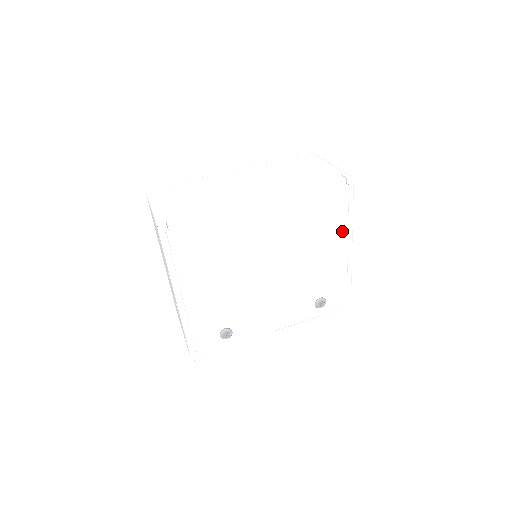
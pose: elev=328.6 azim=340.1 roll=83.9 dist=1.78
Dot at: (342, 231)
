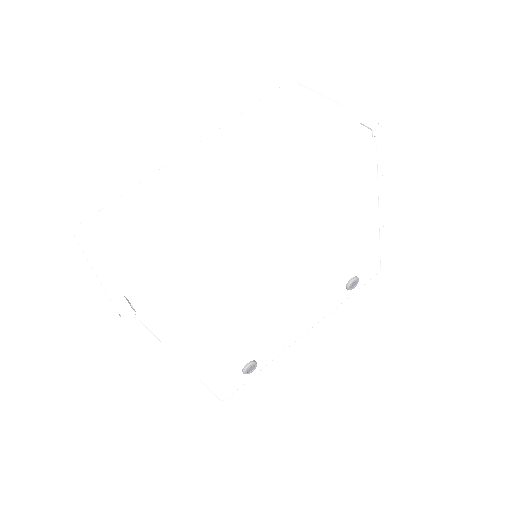
Dot at: (371, 198)
